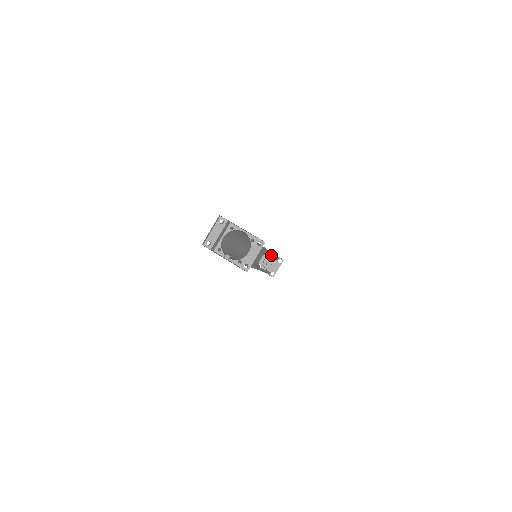
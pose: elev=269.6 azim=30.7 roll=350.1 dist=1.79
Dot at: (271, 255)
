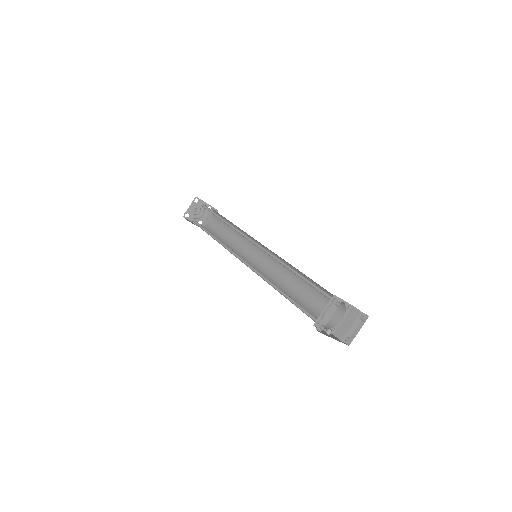
Dot at: occluded
